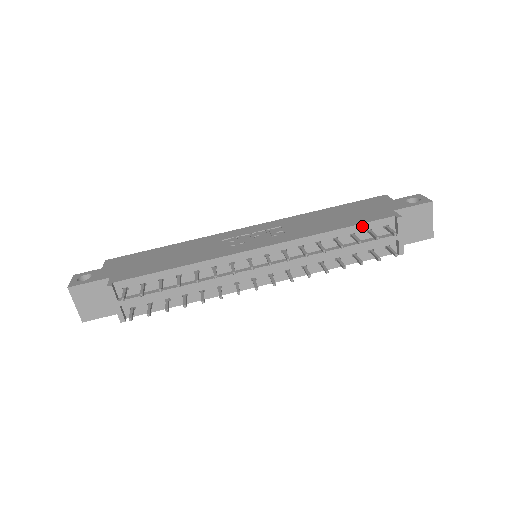
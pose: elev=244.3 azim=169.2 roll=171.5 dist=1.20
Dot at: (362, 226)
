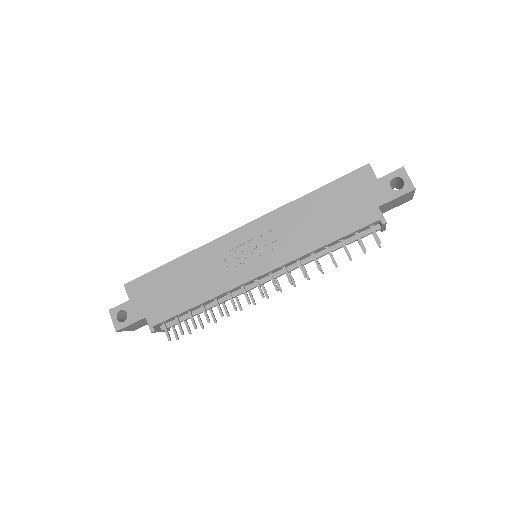
Dot at: (350, 234)
